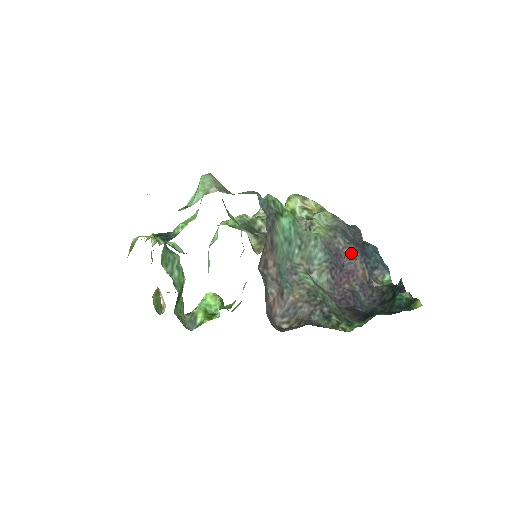
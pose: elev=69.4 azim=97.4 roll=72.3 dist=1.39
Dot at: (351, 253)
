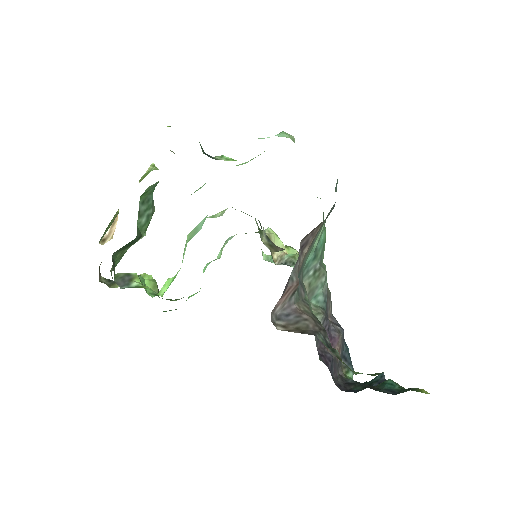
Dot at: (336, 324)
